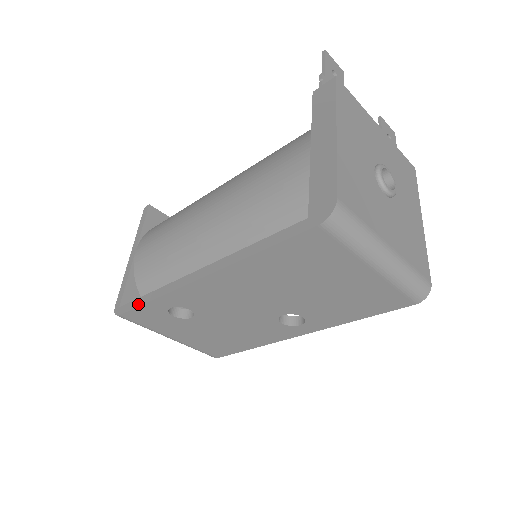
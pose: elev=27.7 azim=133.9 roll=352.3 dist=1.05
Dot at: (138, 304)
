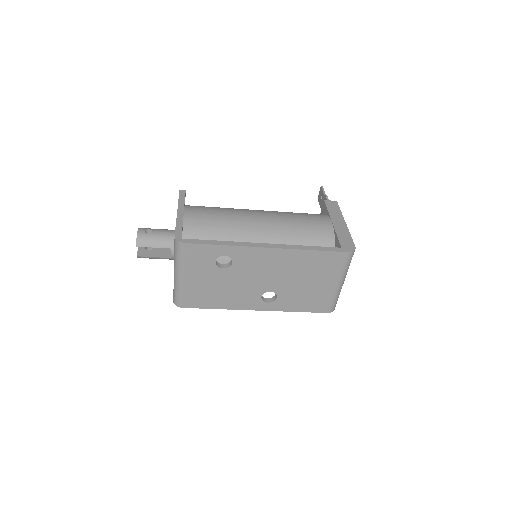
Dot at: (208, 243)
